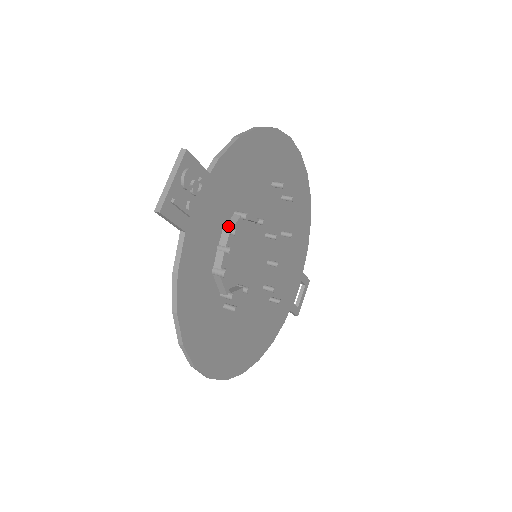
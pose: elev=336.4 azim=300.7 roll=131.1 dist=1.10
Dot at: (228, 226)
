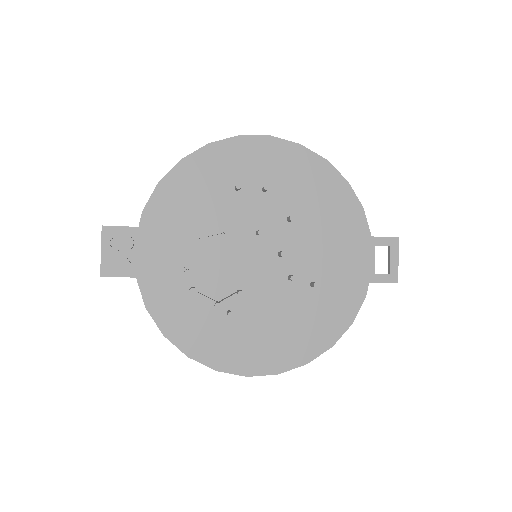
Dot at: (184, 253)
